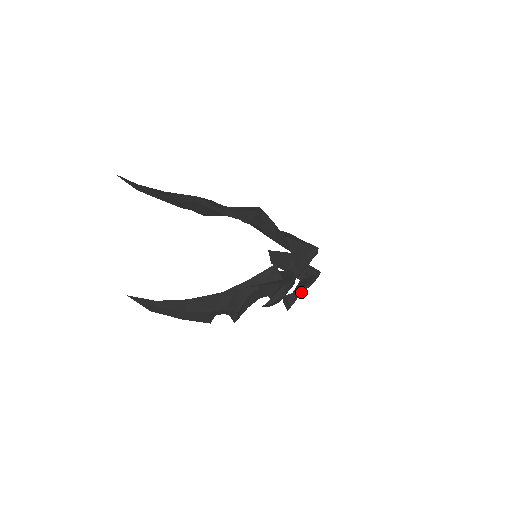
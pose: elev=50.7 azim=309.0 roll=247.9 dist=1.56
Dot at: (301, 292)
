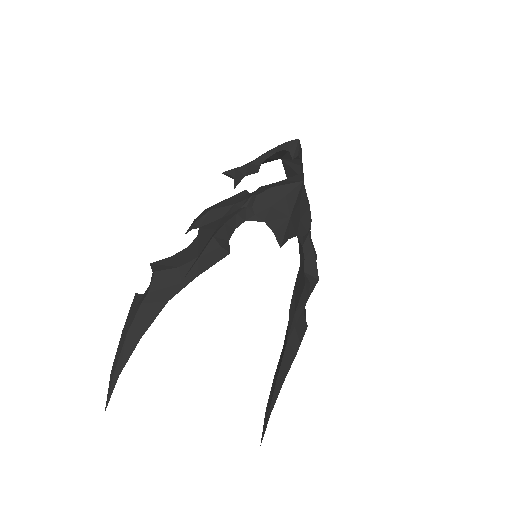
Dot at: occluded
